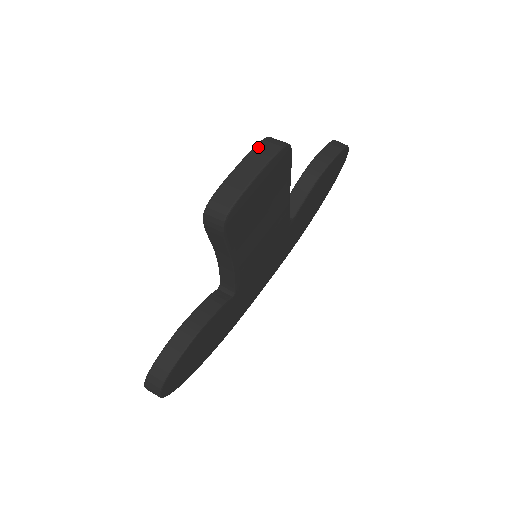
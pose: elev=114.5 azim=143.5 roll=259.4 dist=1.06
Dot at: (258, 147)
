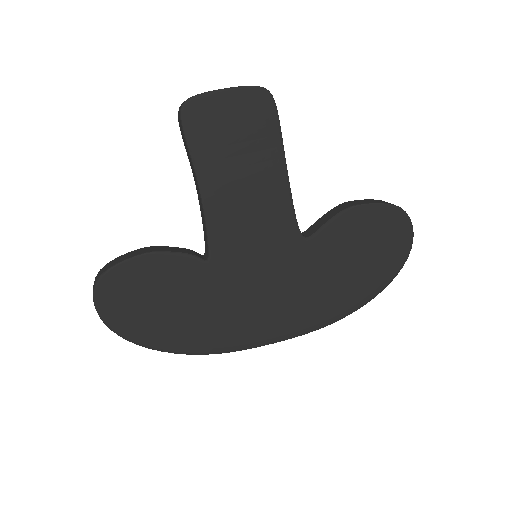
Dot at: occluded
